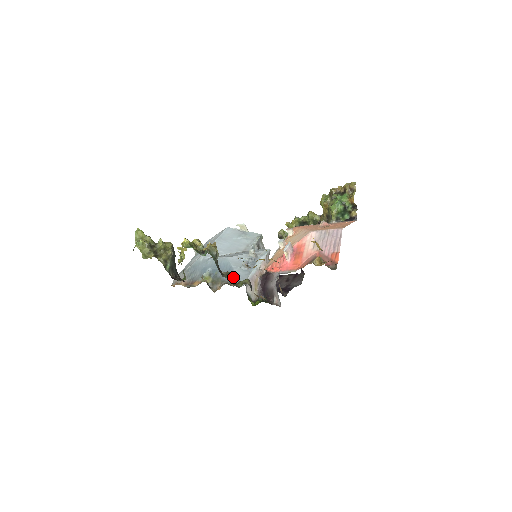
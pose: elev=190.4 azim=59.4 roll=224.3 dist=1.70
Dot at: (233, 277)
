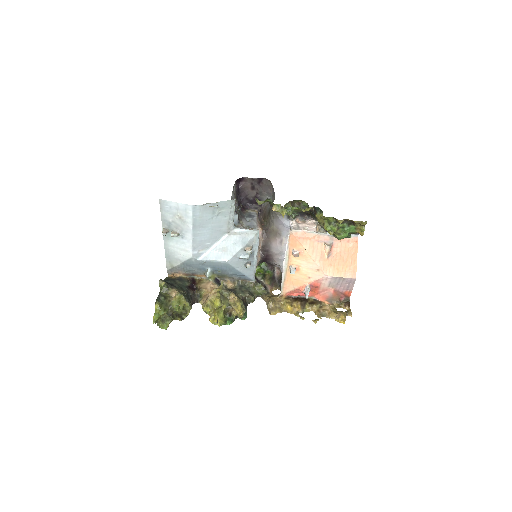
Dot at: (241, 276)
